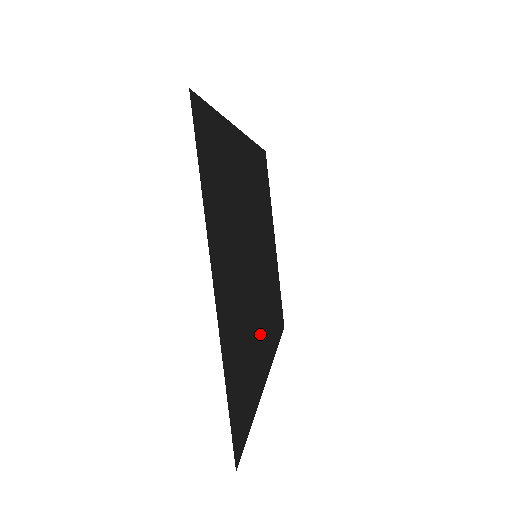
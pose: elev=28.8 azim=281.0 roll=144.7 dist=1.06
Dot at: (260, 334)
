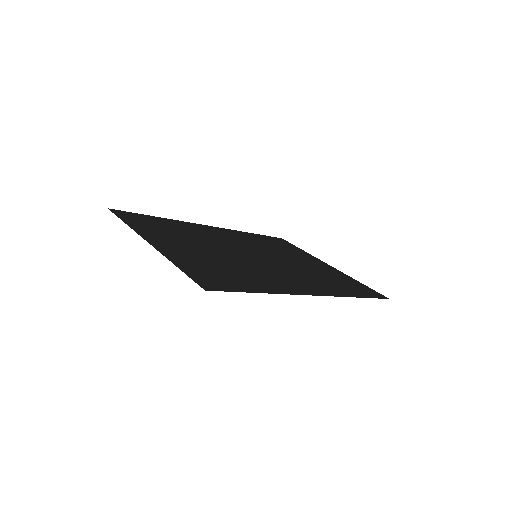
Dot at: (278, 278)
